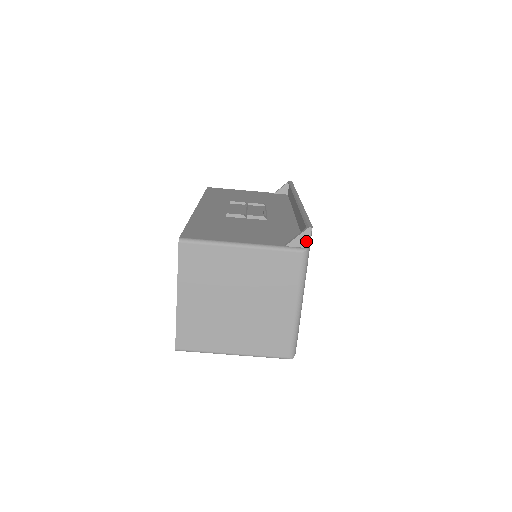
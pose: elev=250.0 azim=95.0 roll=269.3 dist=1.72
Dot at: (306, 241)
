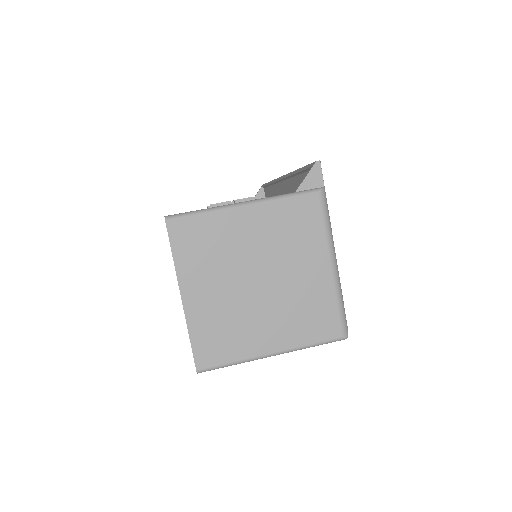
Dot at: (318, 179)
